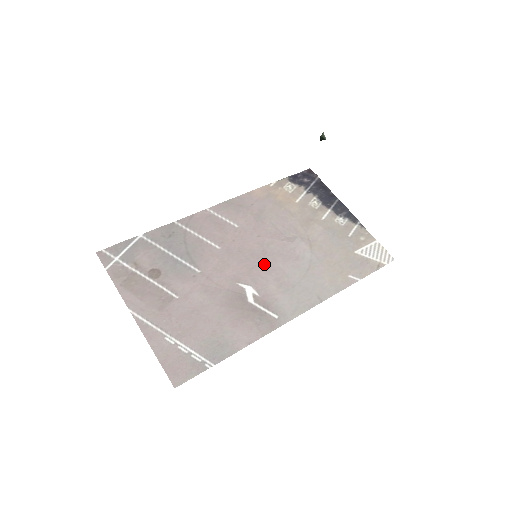
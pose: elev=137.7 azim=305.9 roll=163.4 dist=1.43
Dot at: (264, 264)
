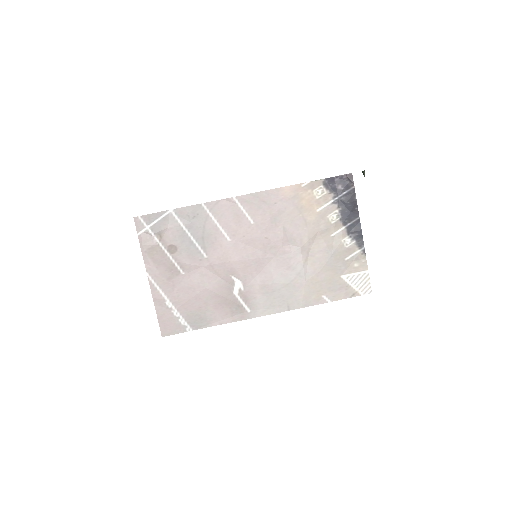
Dot at: (259, 265)
